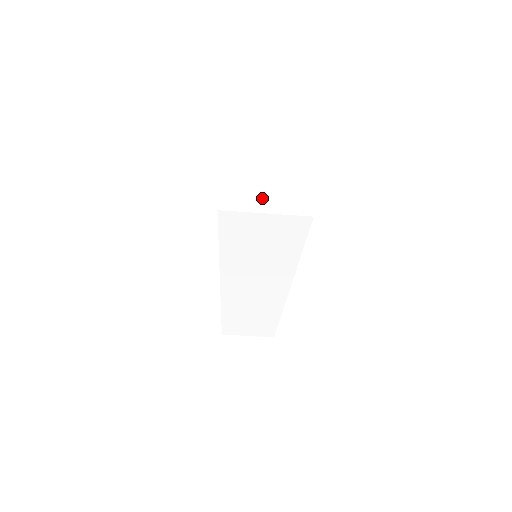
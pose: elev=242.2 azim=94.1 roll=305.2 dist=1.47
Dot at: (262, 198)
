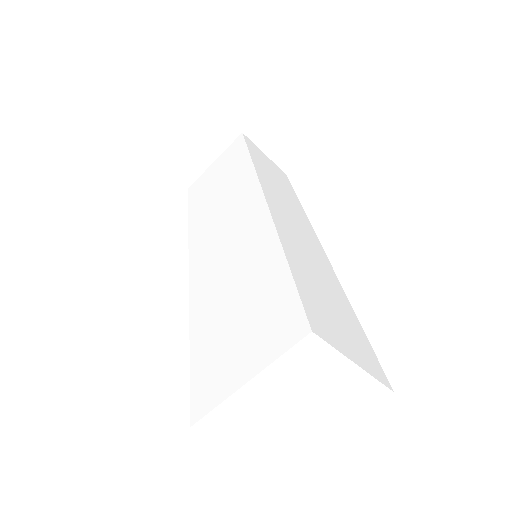
Dot at: (250, 436)
